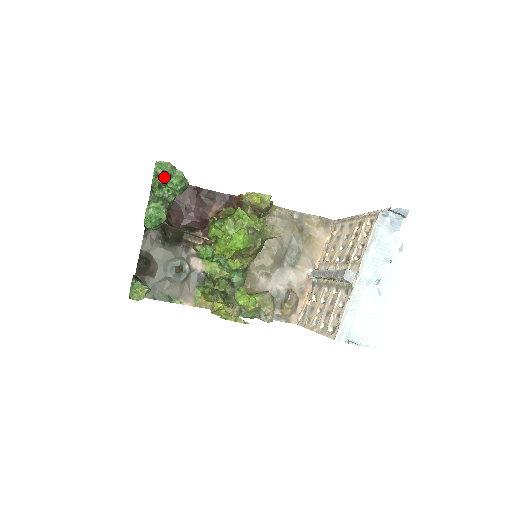
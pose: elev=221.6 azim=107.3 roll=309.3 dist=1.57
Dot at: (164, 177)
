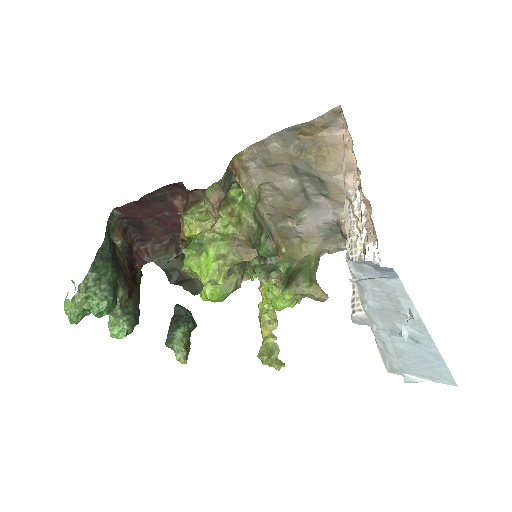
Dot at: (85, 313)
